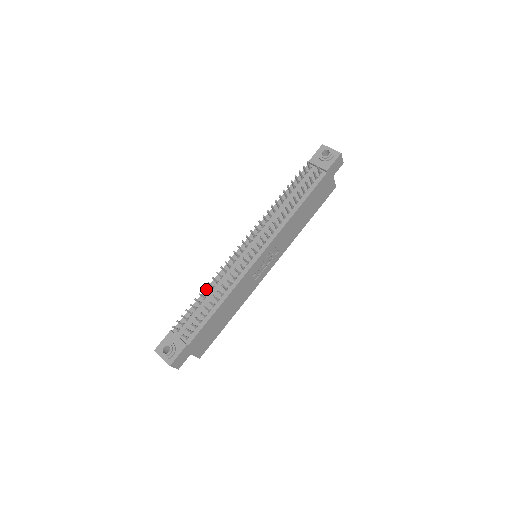
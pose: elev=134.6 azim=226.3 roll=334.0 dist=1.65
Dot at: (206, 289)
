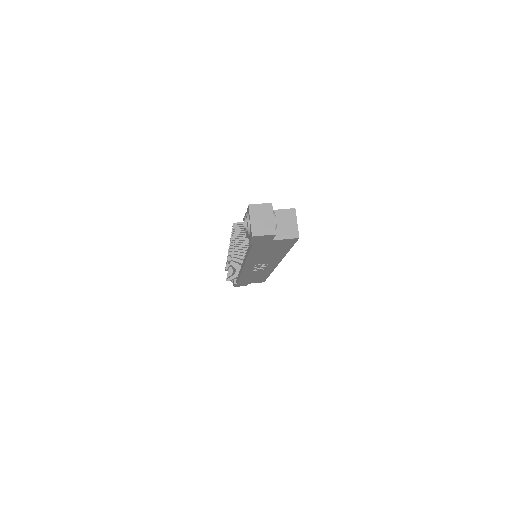
Dot at: occluded
